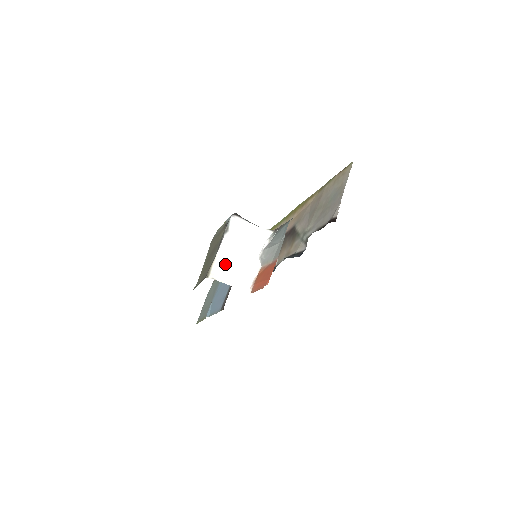
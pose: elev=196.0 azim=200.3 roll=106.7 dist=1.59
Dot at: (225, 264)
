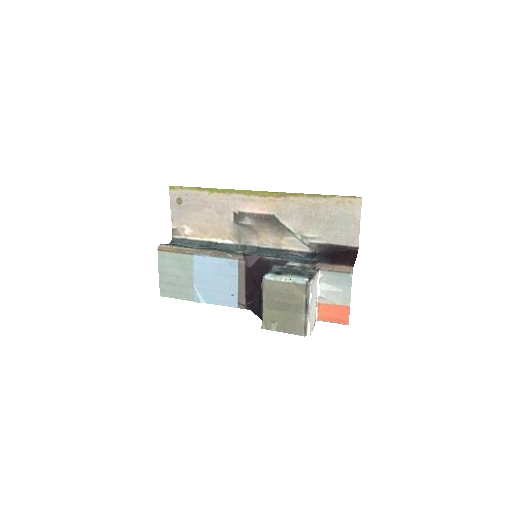
Dot at: (311, 319)
